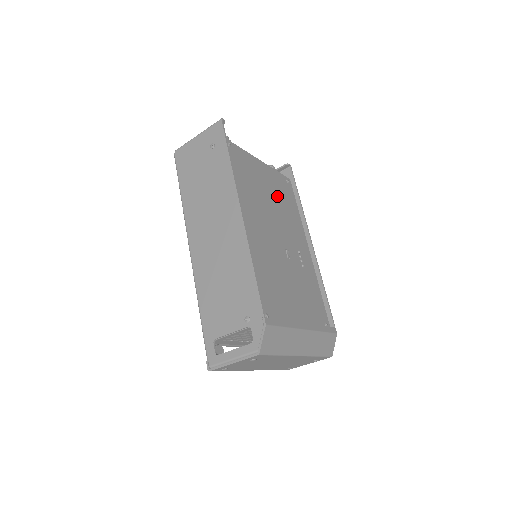
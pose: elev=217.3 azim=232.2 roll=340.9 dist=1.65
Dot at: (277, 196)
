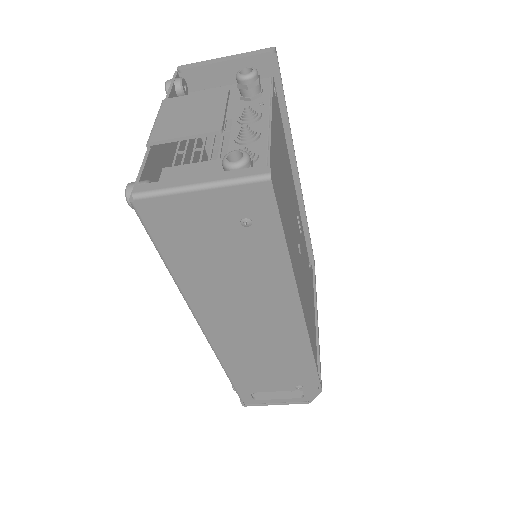
Dot at: (283, 165)
